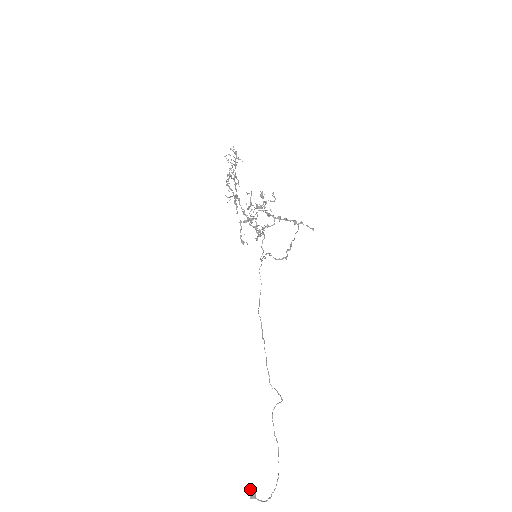
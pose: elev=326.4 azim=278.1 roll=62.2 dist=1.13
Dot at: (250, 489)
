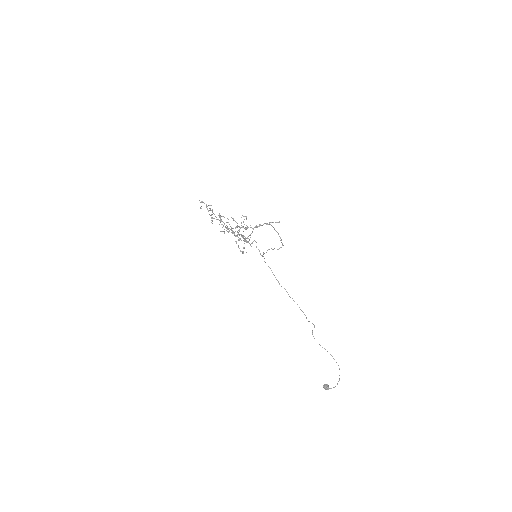
Dot at: (325, 386)
